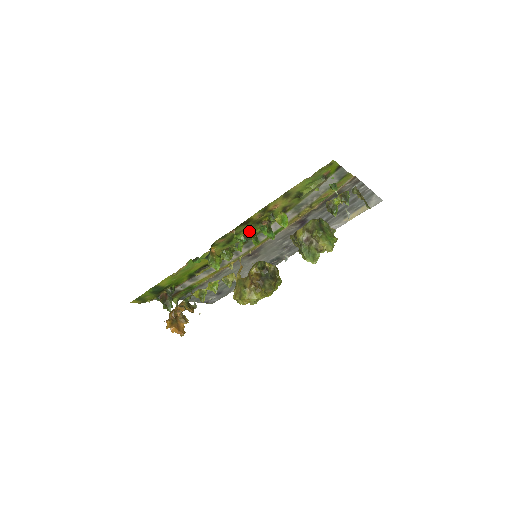
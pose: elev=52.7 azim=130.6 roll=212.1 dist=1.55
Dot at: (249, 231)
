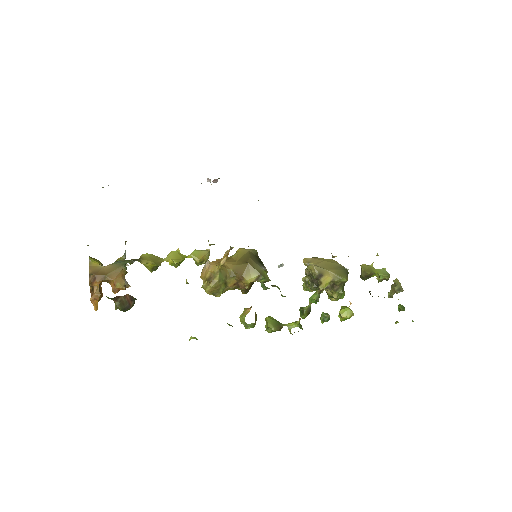
Dot at: occluded
